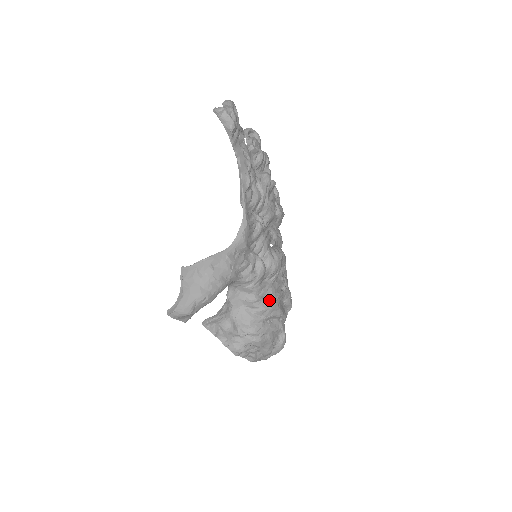
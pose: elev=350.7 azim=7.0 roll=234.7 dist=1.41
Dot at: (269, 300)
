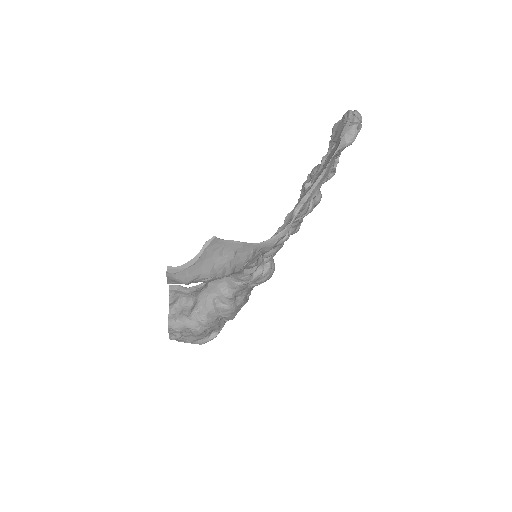
Dot at: (237, 303)
